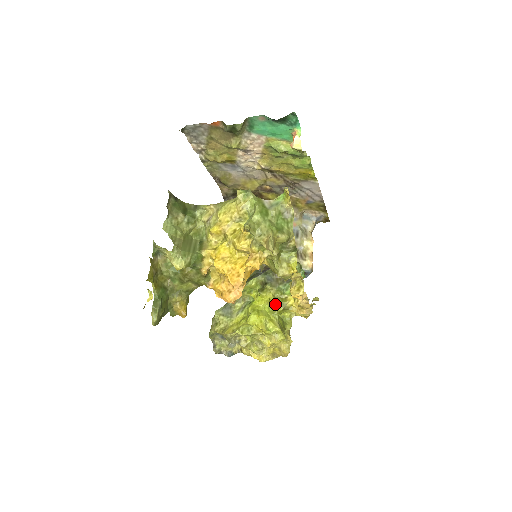
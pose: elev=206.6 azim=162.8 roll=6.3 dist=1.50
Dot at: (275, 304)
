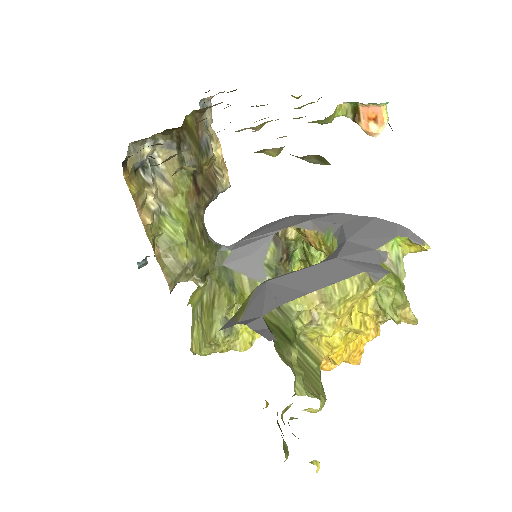
Dot at: occluded
